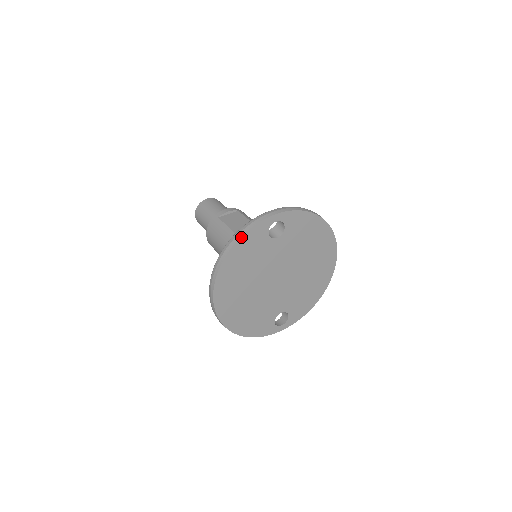
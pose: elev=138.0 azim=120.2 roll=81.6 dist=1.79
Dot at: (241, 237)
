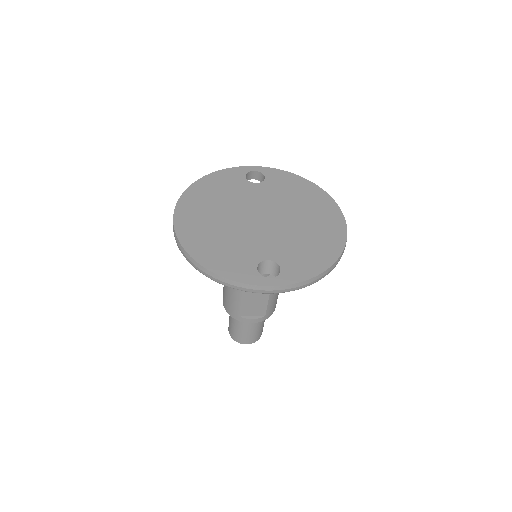
Dot at: (215, 172)
